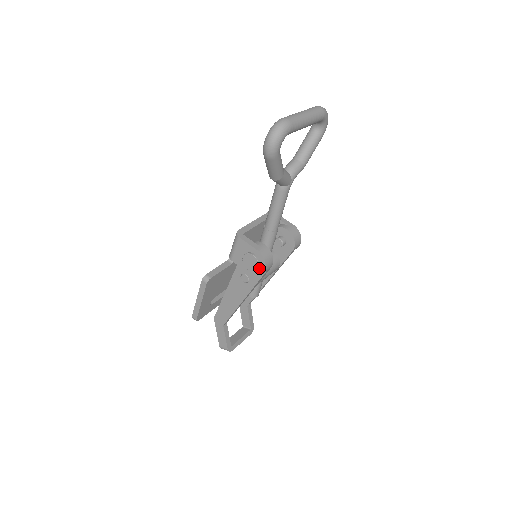
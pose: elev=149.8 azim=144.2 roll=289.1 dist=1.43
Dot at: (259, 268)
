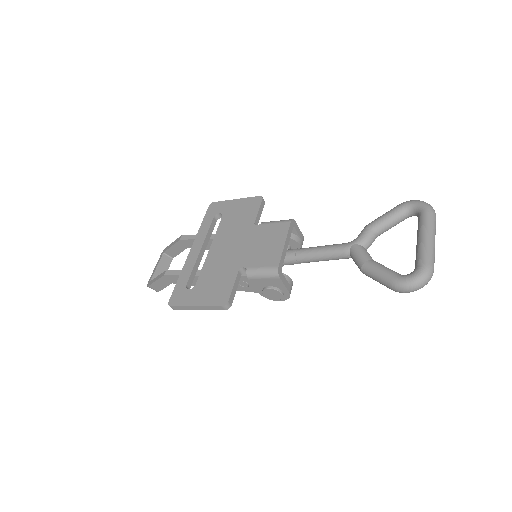
Dot at: (276, 298)
